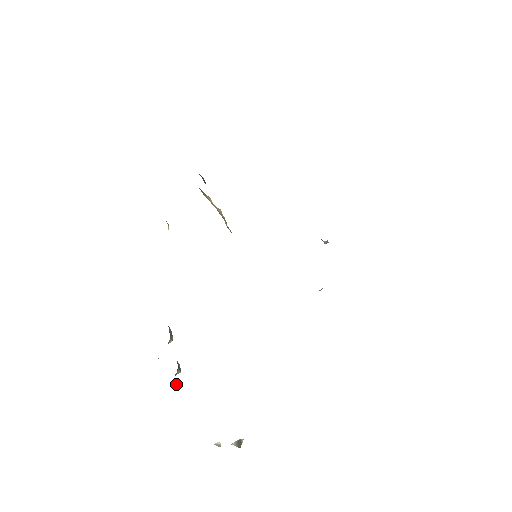
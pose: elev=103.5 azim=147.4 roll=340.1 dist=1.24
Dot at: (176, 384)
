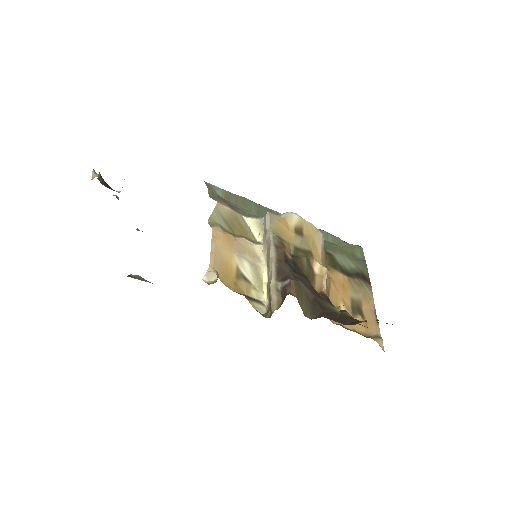
Dot at: occluded
